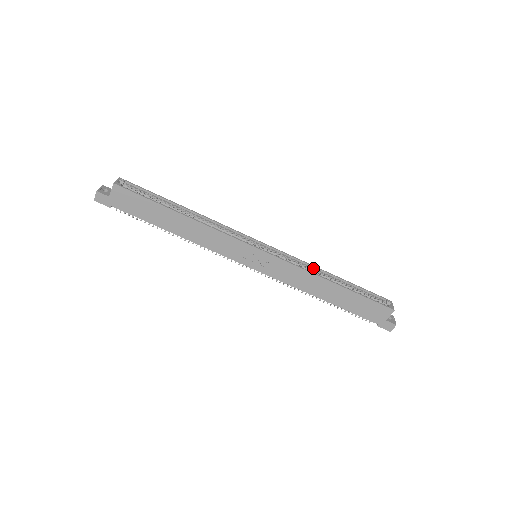
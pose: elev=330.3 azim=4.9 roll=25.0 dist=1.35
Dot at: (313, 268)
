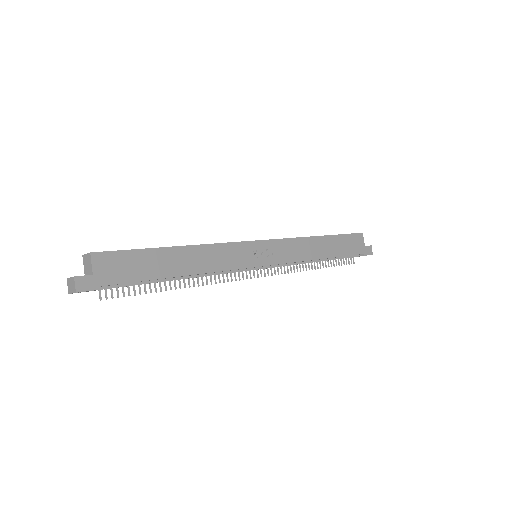
Dot at: occluded
